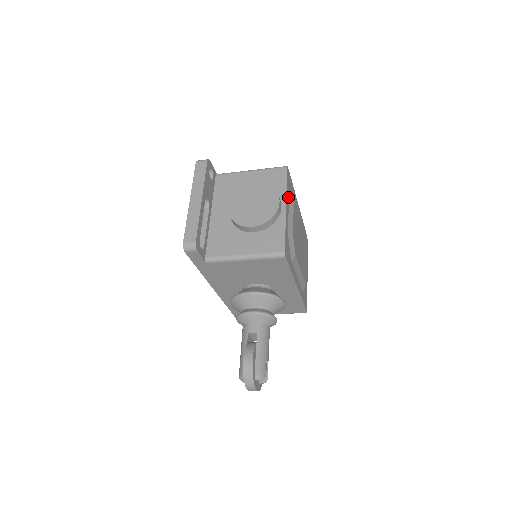
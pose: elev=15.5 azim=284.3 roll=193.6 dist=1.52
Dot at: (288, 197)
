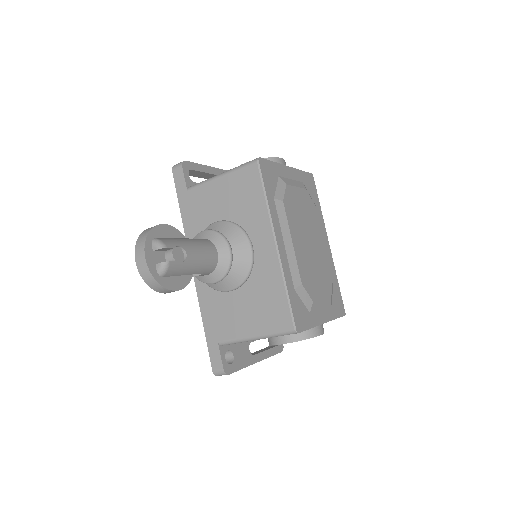
Dot at: (300, 179)
